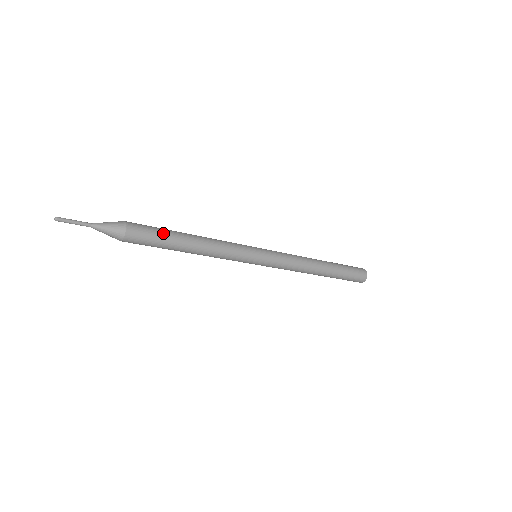
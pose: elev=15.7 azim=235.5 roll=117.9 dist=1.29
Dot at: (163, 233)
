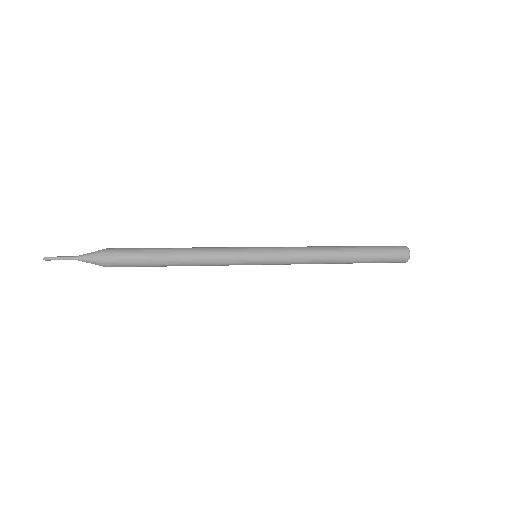
Dot at: (144, 263)
